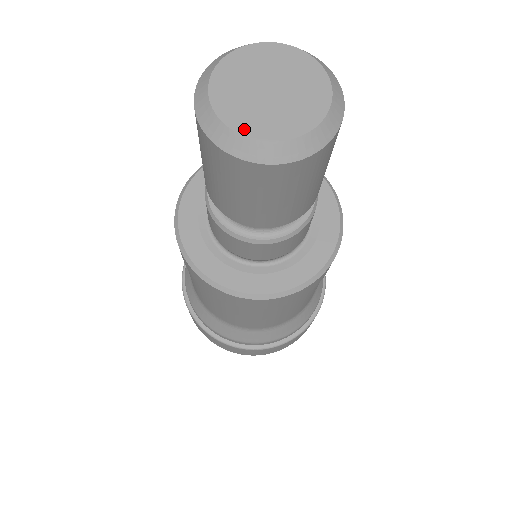
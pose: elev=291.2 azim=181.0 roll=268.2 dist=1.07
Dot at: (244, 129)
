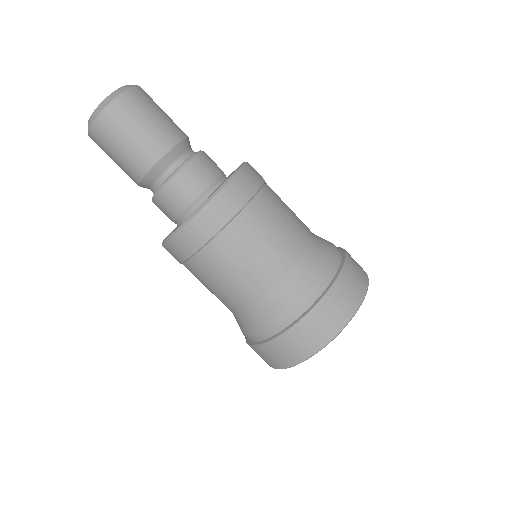
Dot at: occluded
